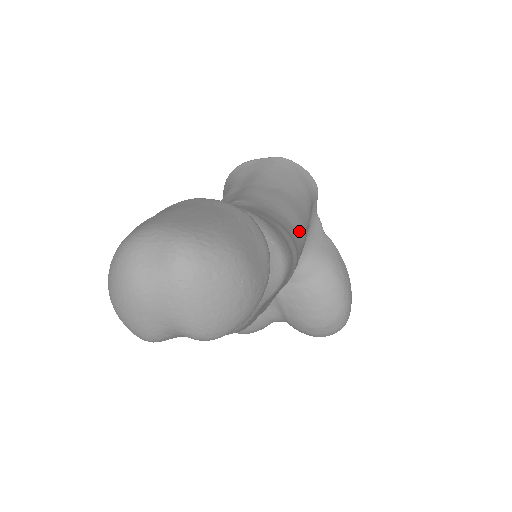
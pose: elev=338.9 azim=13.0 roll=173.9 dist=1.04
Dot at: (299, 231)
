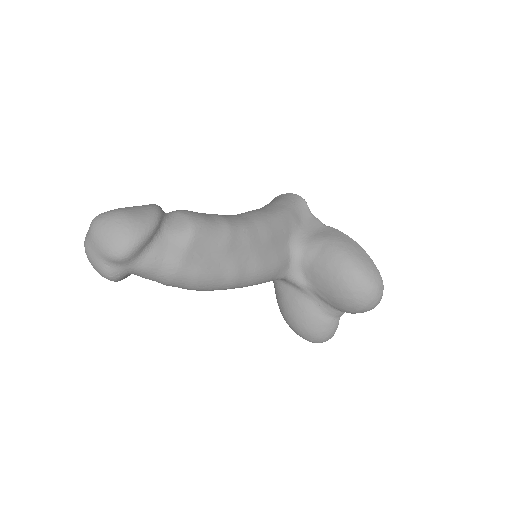
Dot at: (251, 218)
